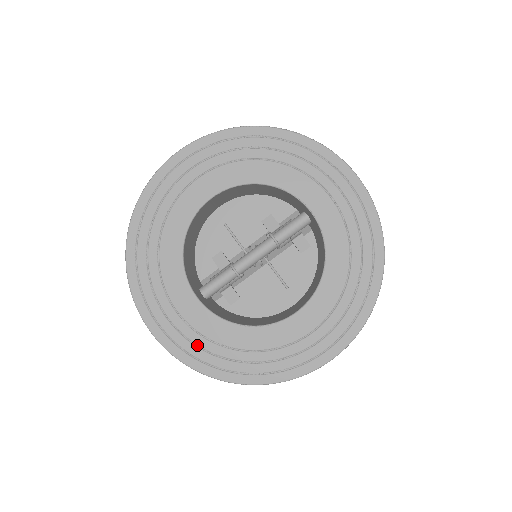
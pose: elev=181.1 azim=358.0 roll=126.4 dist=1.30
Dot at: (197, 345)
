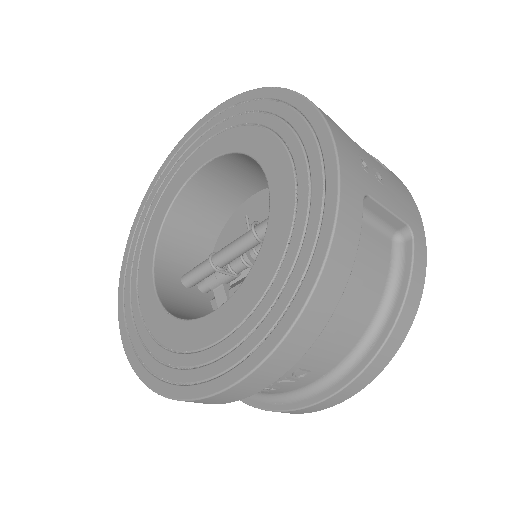
Dot at: (135, 322)
